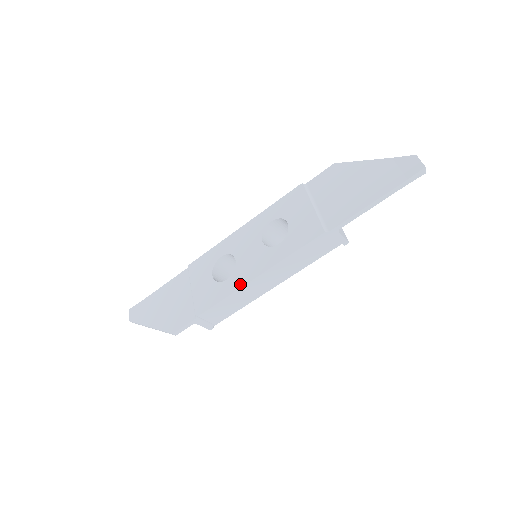
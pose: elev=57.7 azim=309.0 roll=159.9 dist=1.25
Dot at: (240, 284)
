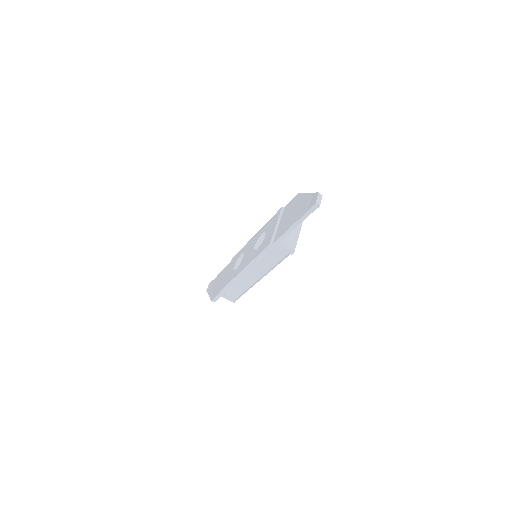
Dot at: (237, 274)
